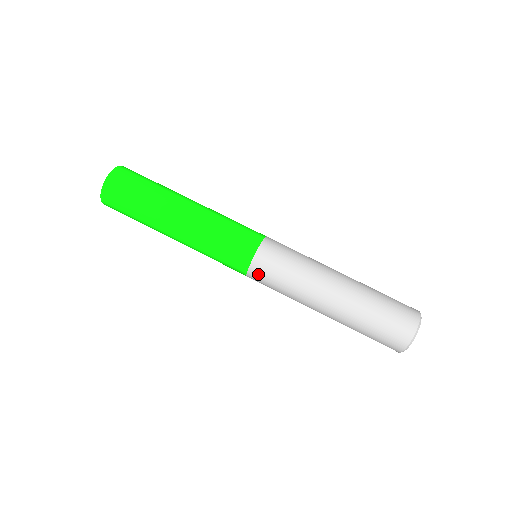
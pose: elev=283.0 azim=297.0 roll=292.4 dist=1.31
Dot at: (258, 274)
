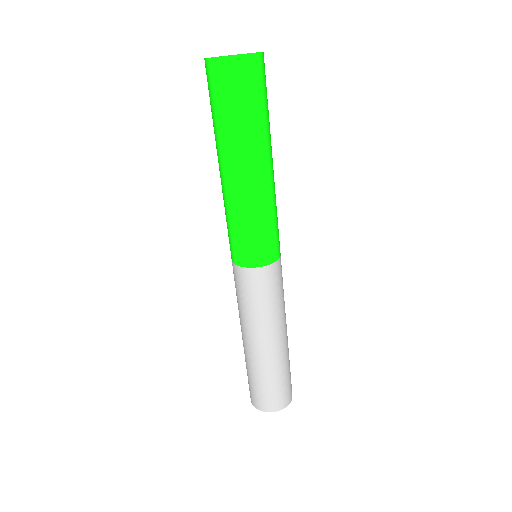
Dot at: occluded
